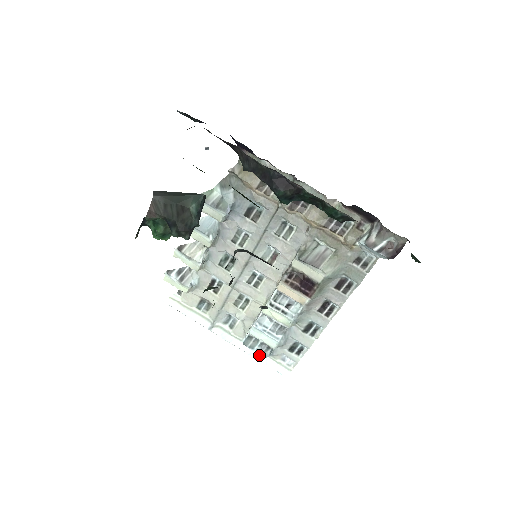
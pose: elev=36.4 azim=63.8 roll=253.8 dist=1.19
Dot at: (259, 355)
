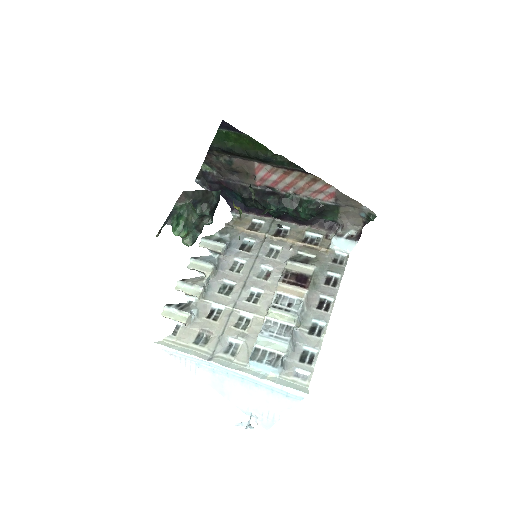
Dot at: (269, 376)
